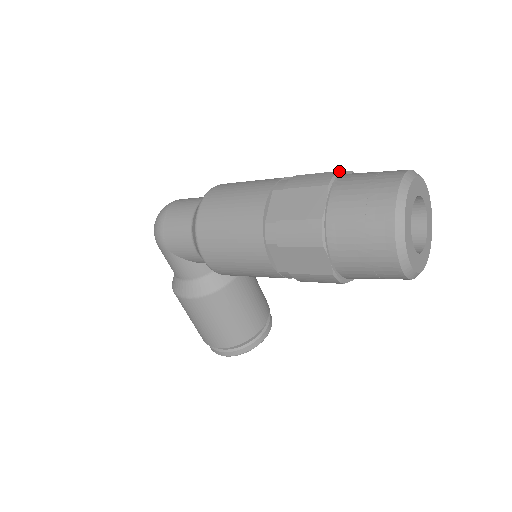
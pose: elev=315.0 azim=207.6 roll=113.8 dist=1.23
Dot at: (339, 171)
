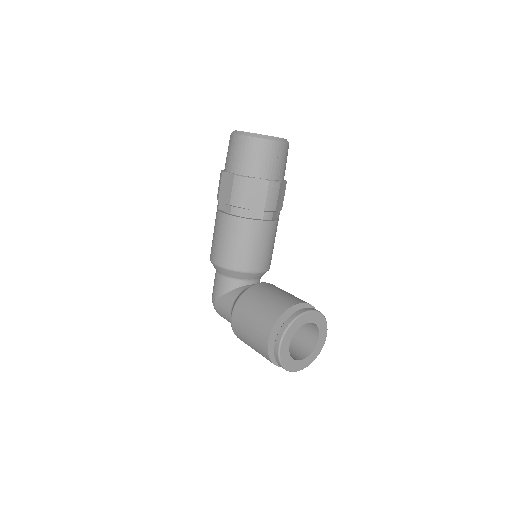
Dot at: occluded
